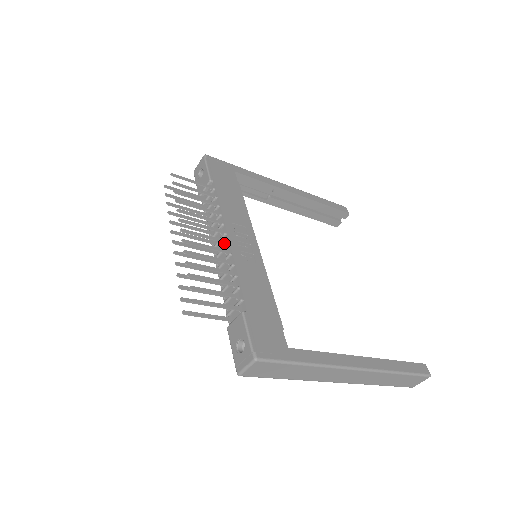
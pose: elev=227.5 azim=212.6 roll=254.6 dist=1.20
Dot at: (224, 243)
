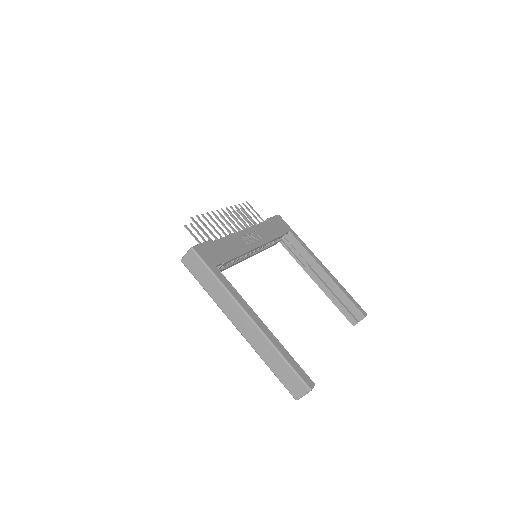
Dot at: occluded
